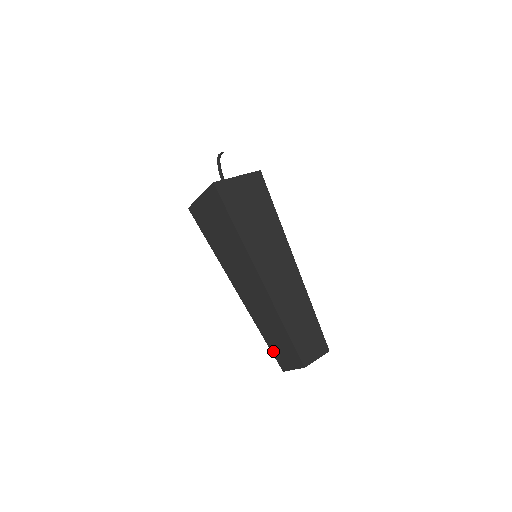
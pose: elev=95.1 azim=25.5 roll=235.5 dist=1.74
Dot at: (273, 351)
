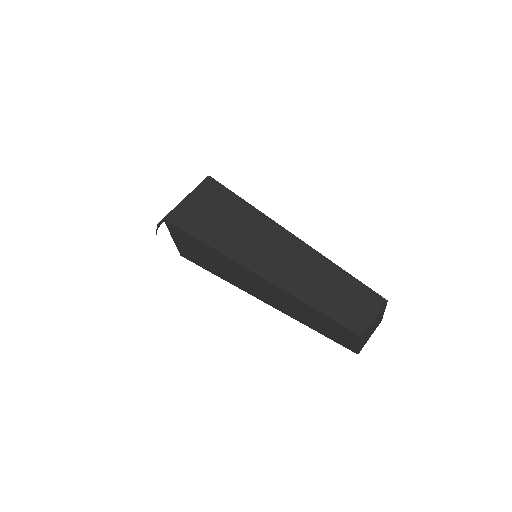
Dot at: (336, 317)
